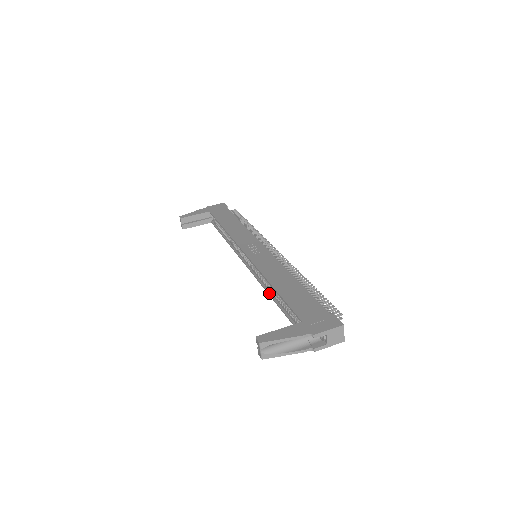
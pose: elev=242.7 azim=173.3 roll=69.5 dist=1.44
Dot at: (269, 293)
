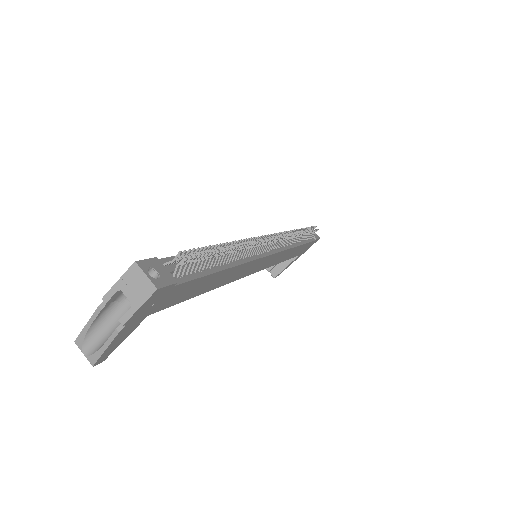
Dot at: occluded
